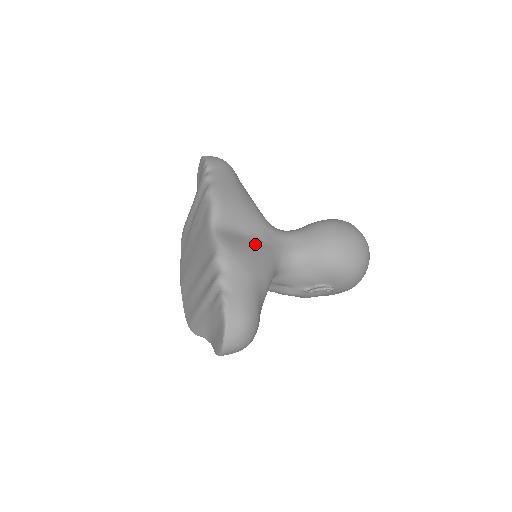
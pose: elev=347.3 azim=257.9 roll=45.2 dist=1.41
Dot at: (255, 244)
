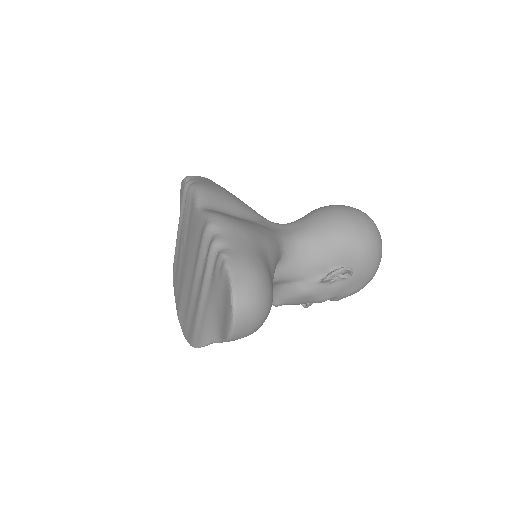
Dot at: (250, 222)
